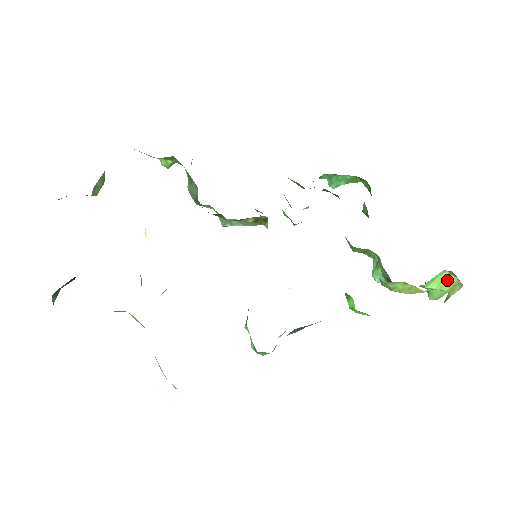
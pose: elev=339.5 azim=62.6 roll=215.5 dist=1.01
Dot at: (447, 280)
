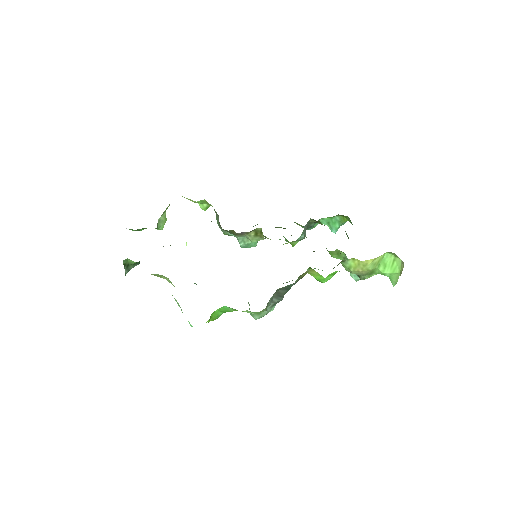
Dot at: (395, 263)
